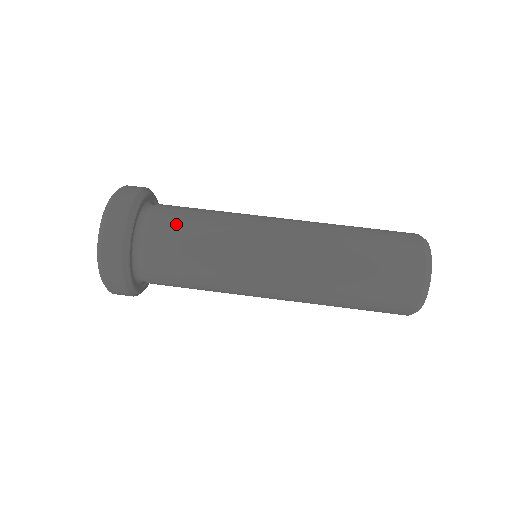
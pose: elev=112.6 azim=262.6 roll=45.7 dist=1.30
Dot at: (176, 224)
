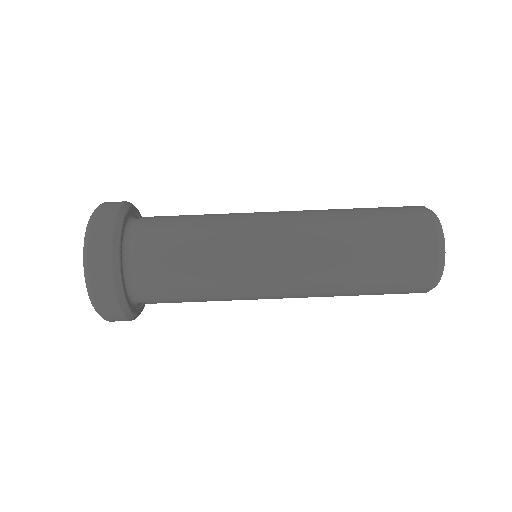
Dot at: (166, 241)
